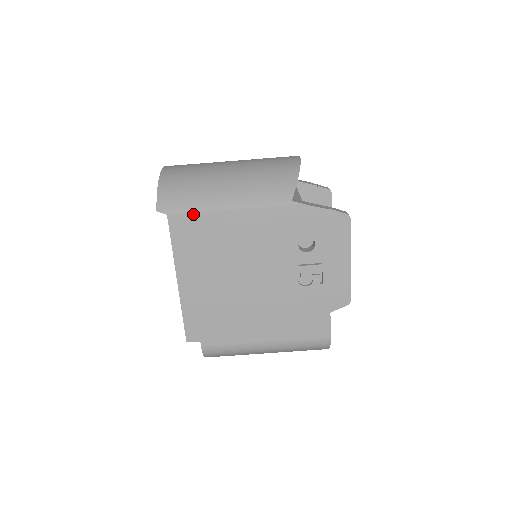
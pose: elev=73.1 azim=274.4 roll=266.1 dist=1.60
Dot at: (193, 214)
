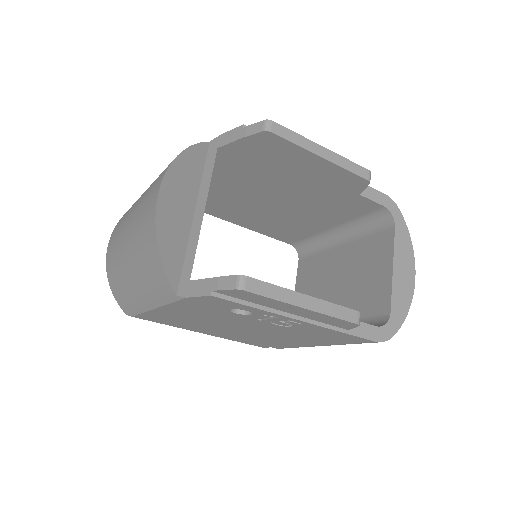
Dot at: (142, 314)
